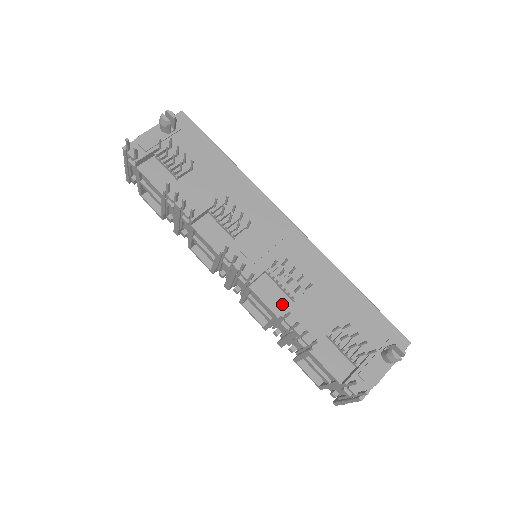
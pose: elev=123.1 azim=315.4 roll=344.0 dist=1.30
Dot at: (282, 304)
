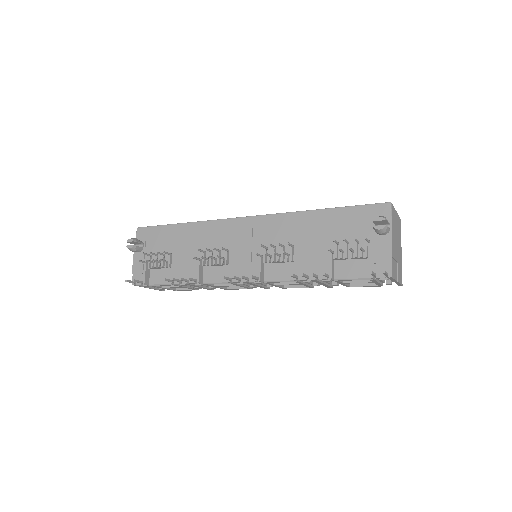
Dot at: (291, 271)
